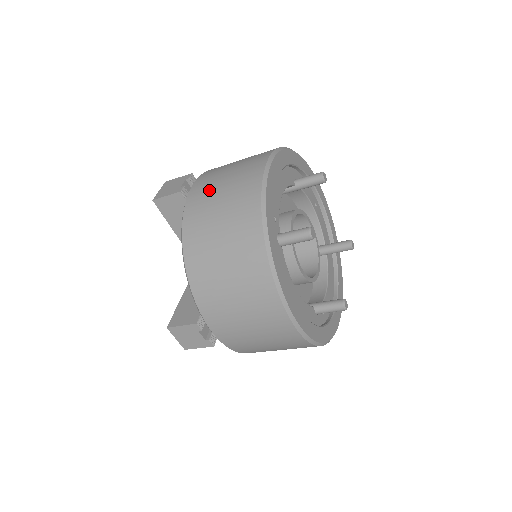
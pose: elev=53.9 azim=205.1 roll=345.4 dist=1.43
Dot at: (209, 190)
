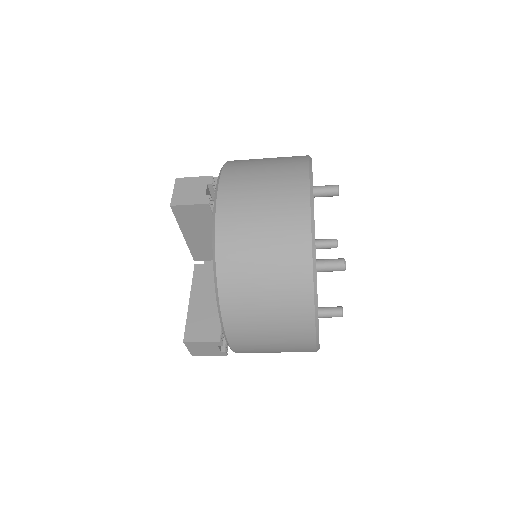
Dot at: (244, 208)
